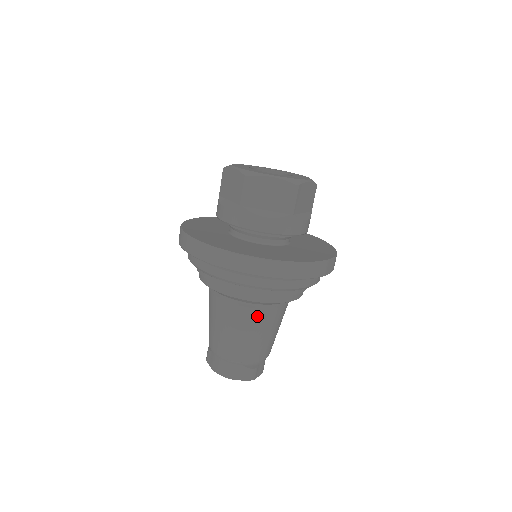
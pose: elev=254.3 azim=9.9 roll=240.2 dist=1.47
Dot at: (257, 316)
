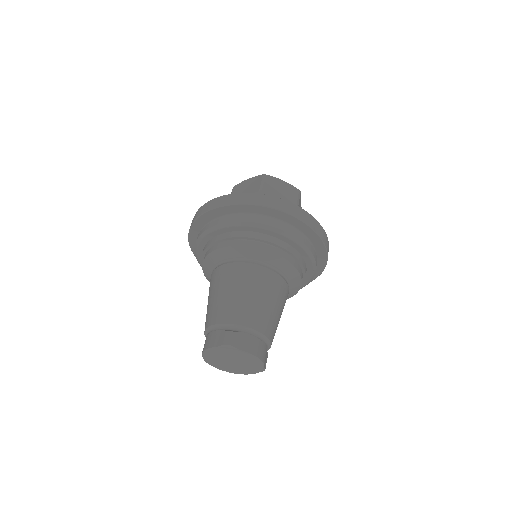
Dot at: (232, 270)
